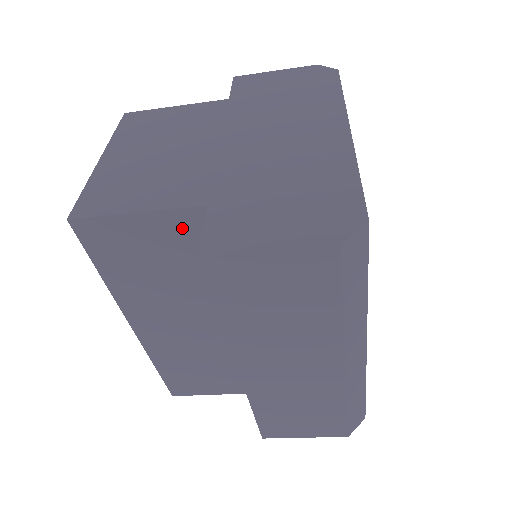
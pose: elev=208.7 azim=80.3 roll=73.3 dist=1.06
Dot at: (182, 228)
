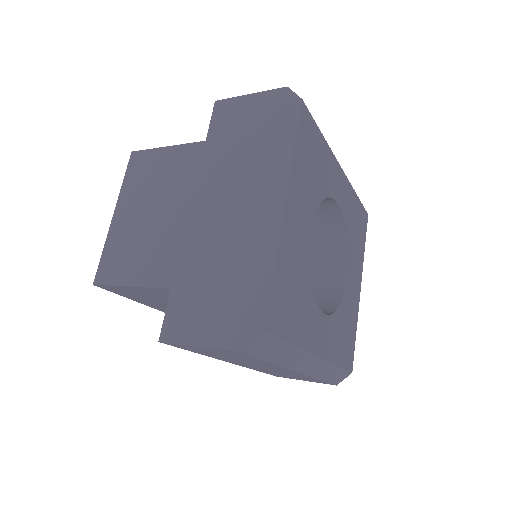
Dot at: (164, 293)
